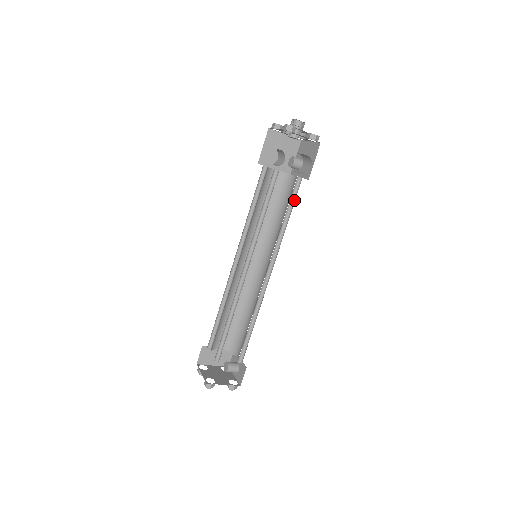
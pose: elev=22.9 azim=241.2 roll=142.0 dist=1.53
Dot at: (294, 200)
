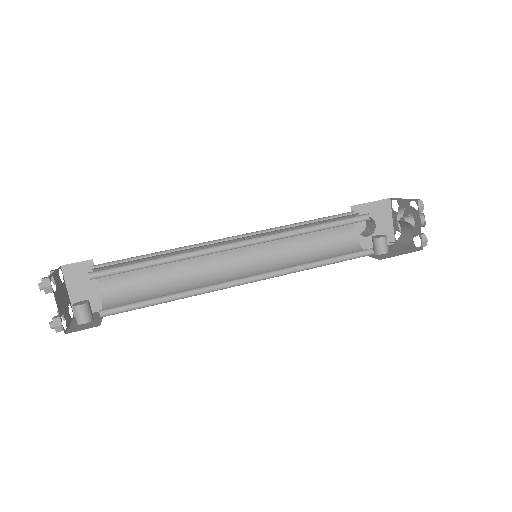
Dot at: (347, 259)
